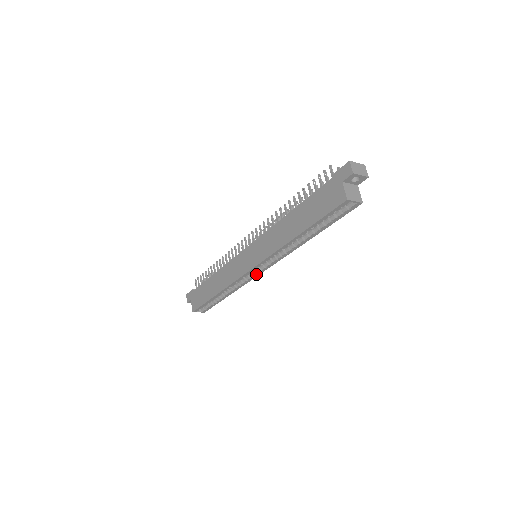
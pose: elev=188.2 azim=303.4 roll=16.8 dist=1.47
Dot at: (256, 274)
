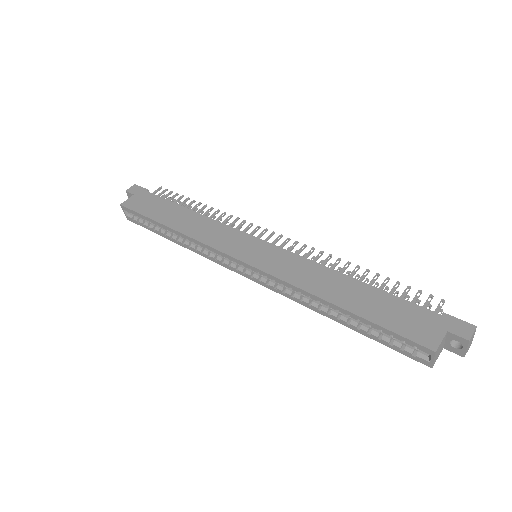
Dot at: (233, 267)
